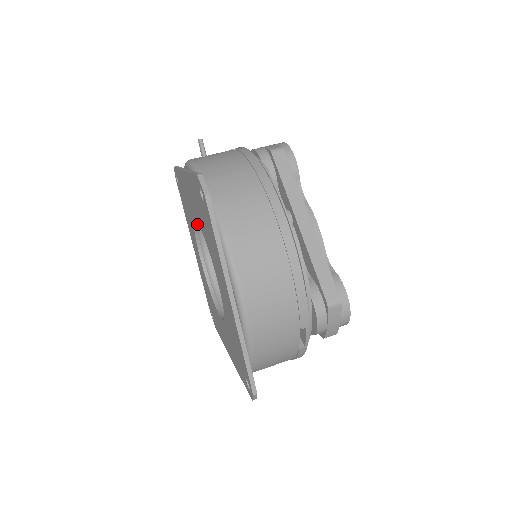
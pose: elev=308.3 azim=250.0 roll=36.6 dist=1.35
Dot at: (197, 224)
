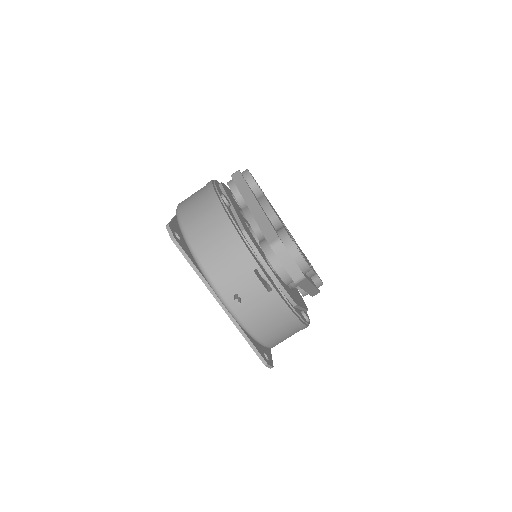
Dot at: occluded
